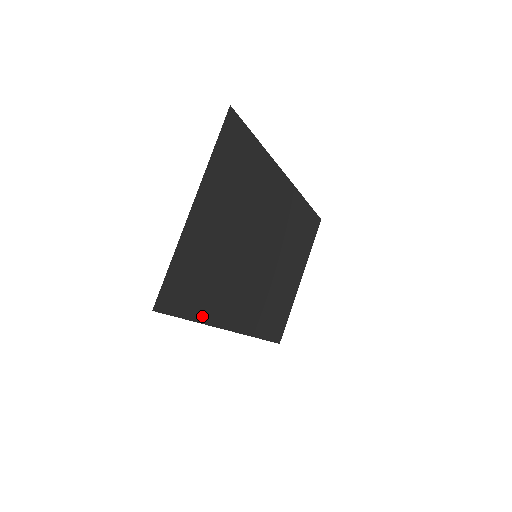
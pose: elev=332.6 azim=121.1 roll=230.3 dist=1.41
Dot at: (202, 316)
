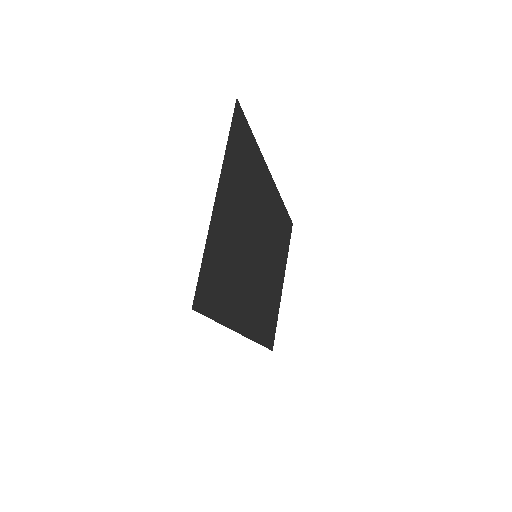
Dot at: (224, 318)
